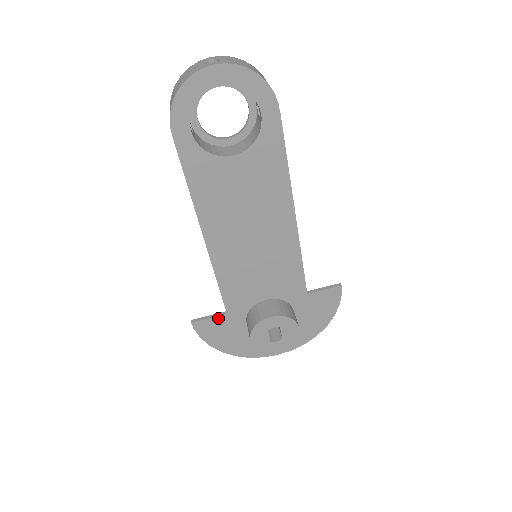
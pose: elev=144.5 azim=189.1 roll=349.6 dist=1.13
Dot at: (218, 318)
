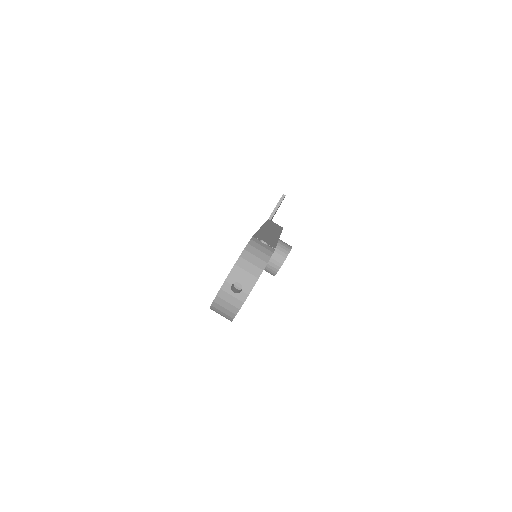
Dot at: occluded
